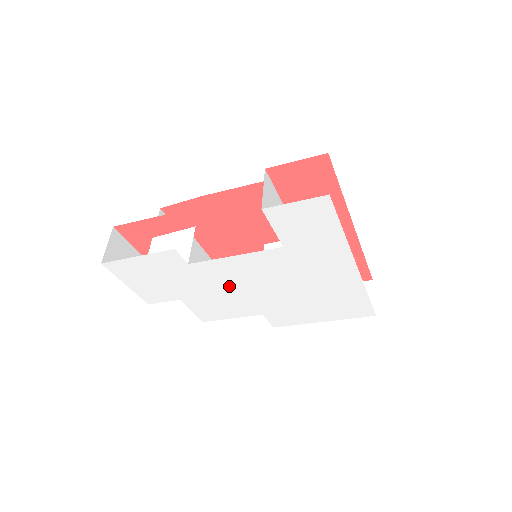
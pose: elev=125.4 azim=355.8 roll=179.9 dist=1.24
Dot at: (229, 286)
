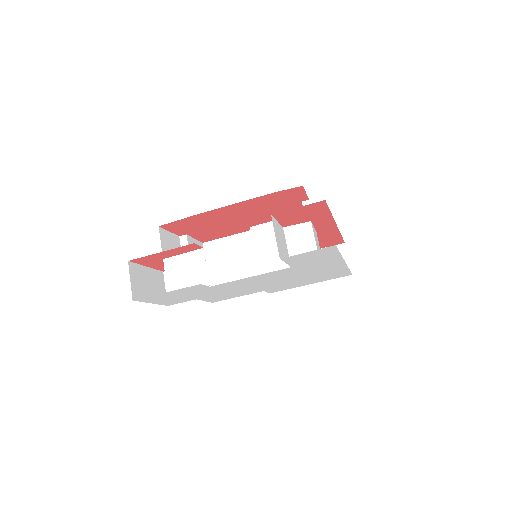
Dot at: (240, 287)
